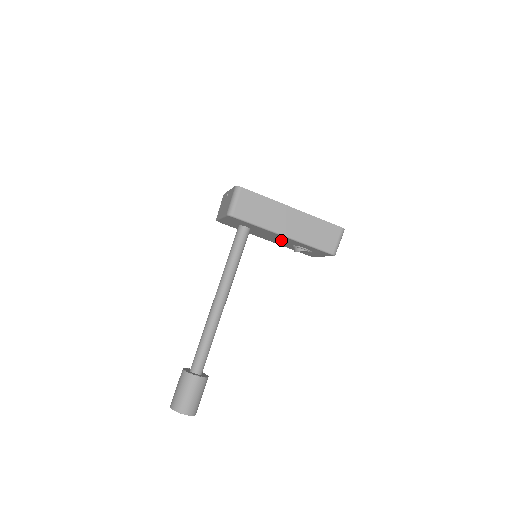
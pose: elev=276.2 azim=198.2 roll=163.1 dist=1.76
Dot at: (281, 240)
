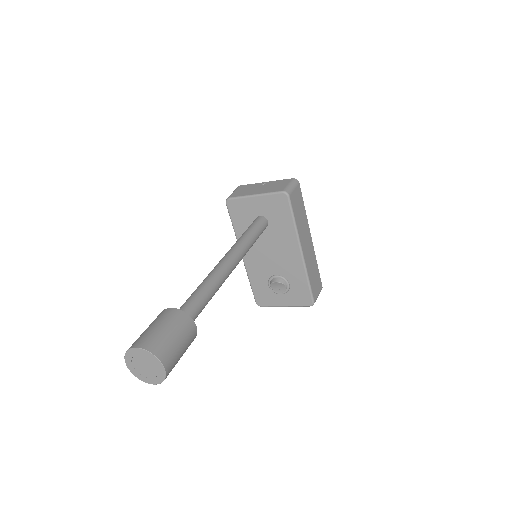
Dot at: (276, 261)
